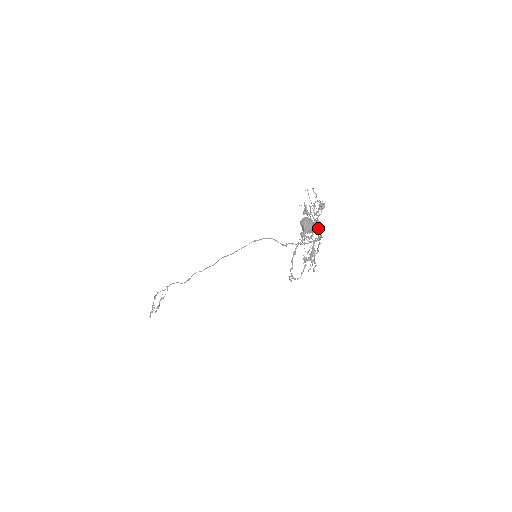
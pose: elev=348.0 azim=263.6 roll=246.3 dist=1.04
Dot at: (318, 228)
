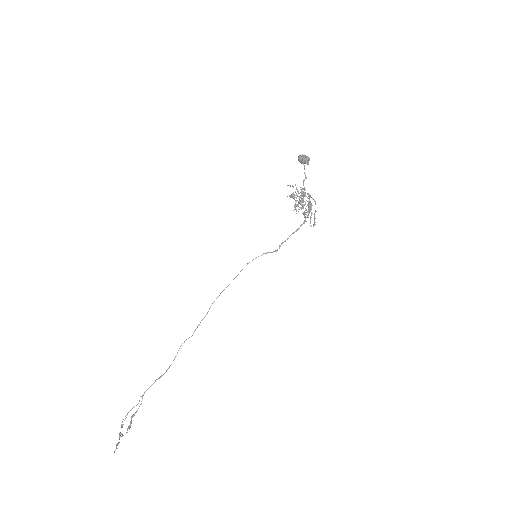
Dot at: (307, 193)
